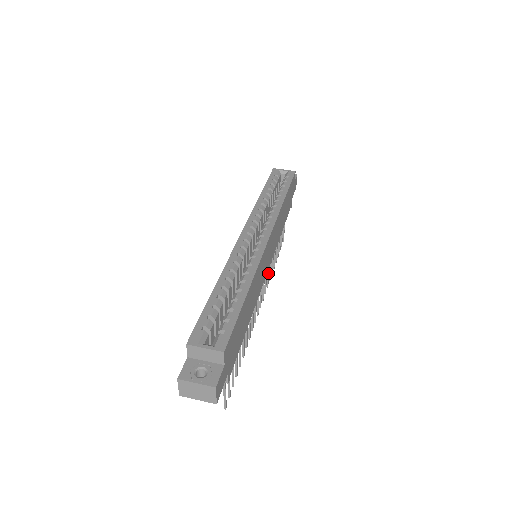
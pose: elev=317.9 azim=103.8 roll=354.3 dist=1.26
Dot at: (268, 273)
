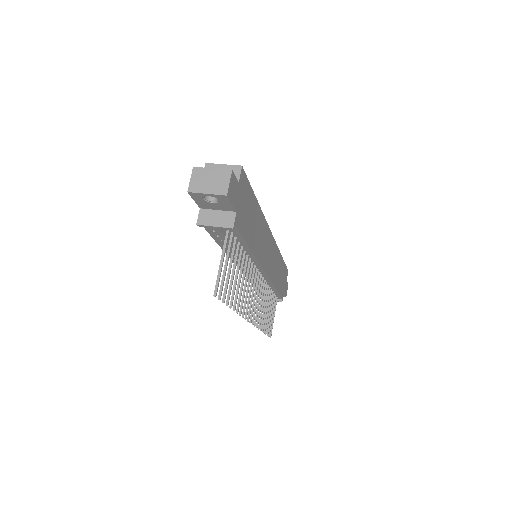
Dot at: (260, 308)
